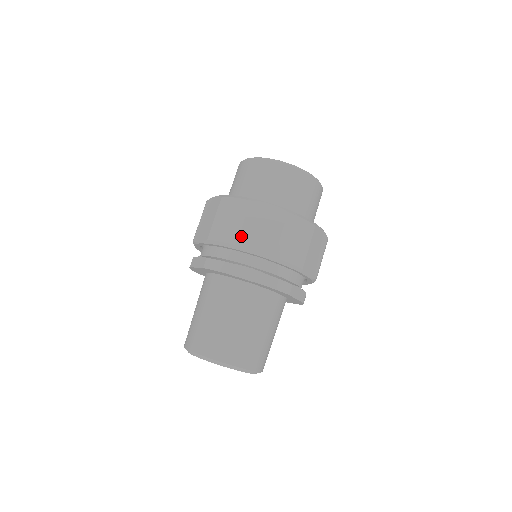
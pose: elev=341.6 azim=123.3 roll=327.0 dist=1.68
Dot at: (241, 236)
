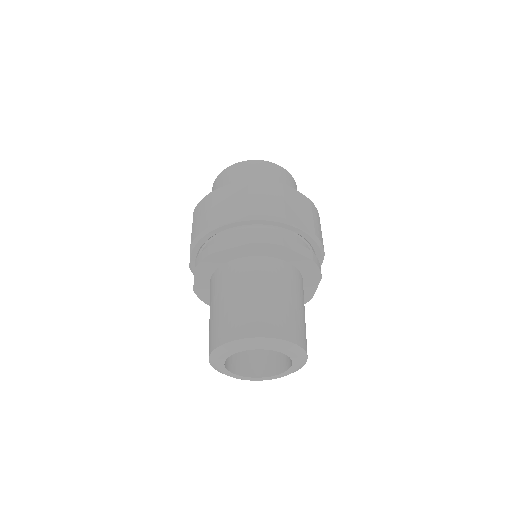
Dot at: (287, 211)
